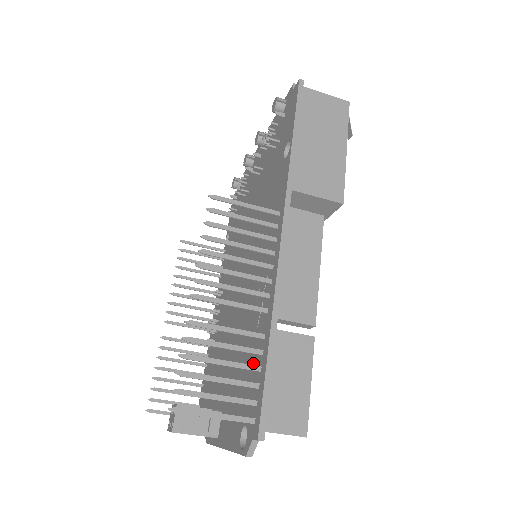
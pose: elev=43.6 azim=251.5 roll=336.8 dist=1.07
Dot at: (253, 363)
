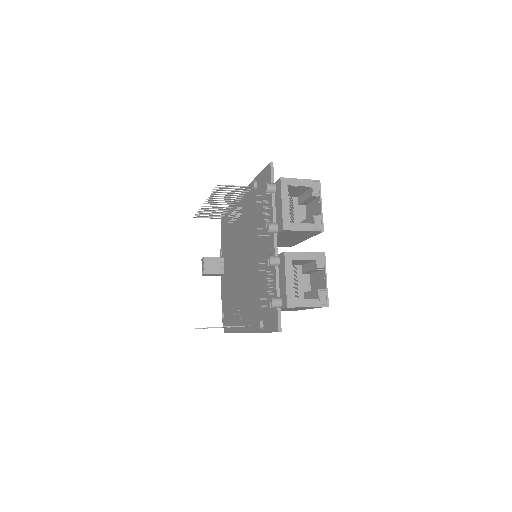
Dot at: (230, 316)
